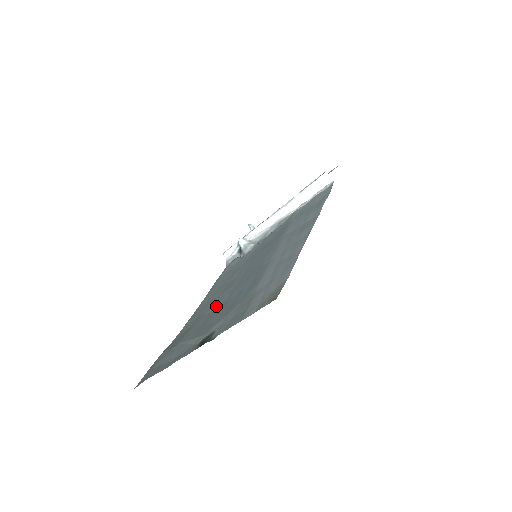
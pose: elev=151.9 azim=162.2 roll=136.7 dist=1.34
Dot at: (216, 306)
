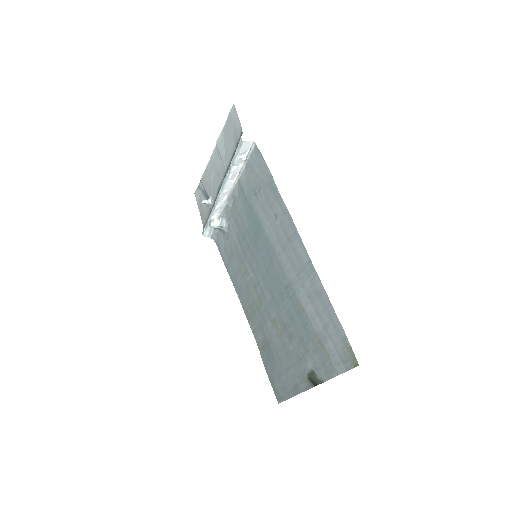
Dot at: (273, 322)
